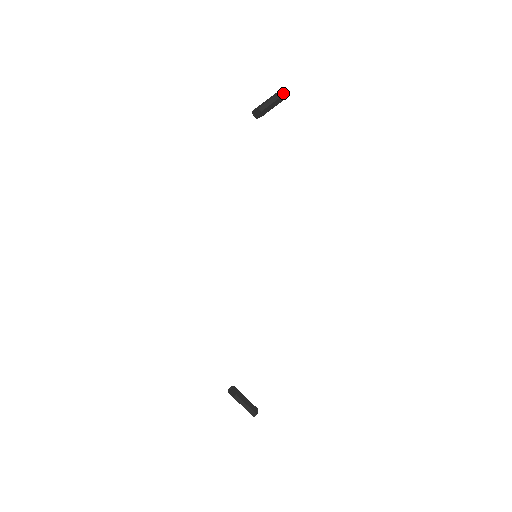
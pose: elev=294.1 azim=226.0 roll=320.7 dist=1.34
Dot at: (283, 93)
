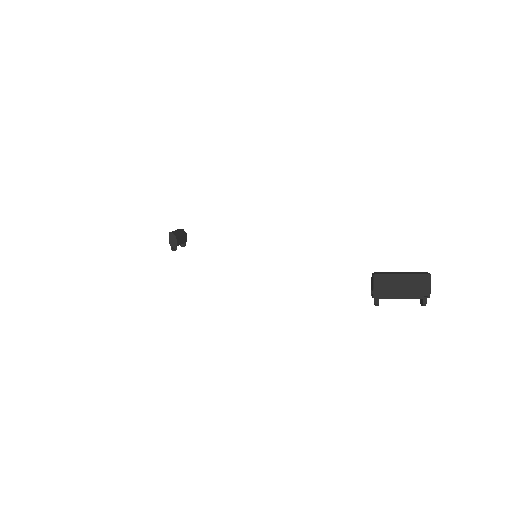
Dot at: (180, 229)
